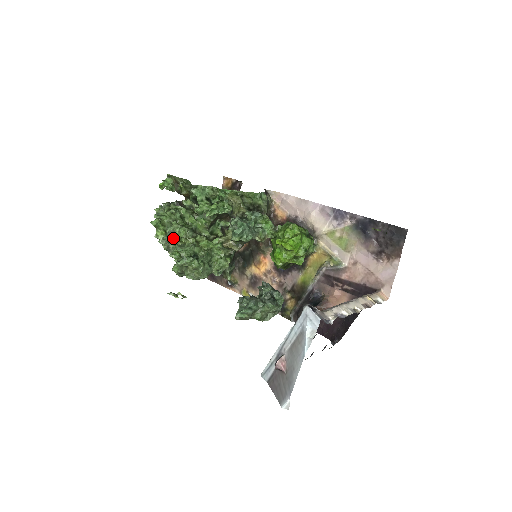
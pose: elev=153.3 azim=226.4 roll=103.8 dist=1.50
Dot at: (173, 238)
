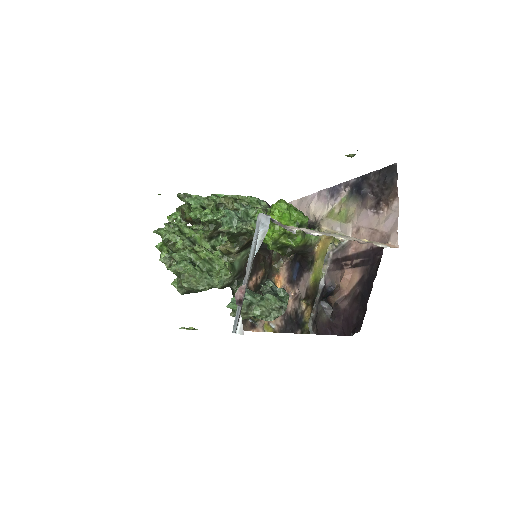
Dot at: occluded
